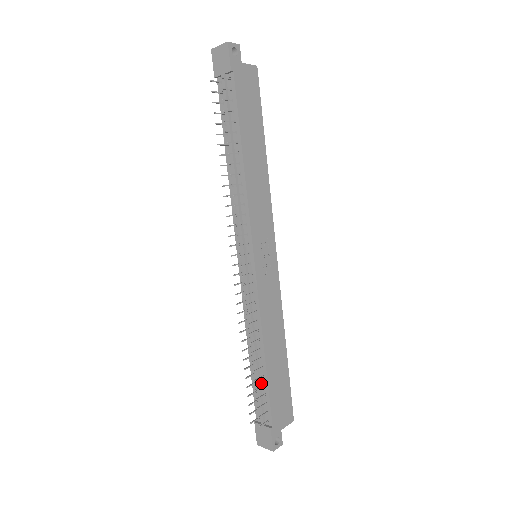
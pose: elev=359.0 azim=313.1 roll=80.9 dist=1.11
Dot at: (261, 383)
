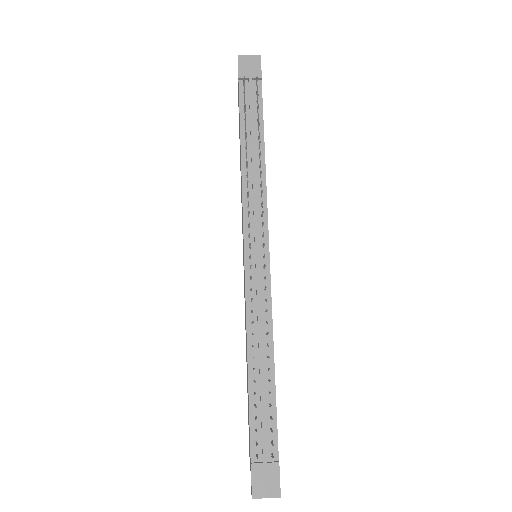
Dot at: (265, 403)
